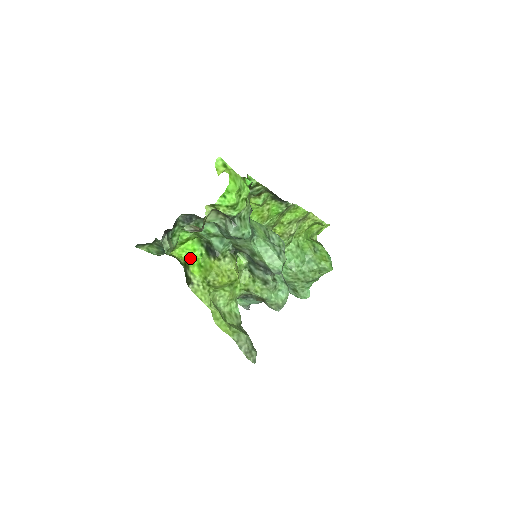
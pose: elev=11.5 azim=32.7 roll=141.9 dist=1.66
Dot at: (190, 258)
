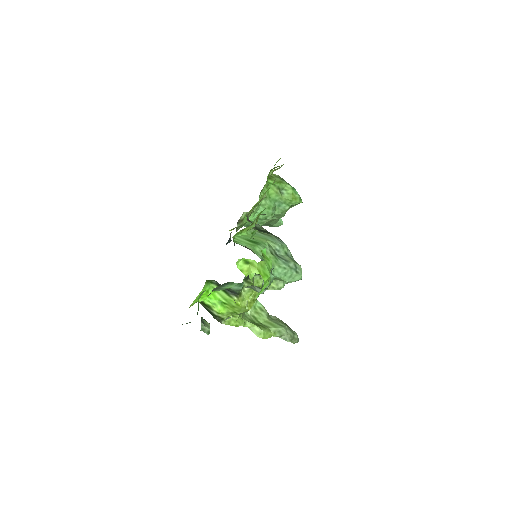
Dot at: (207, 300)
